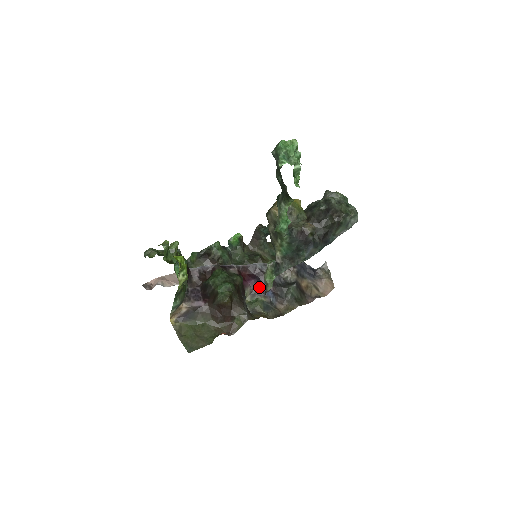
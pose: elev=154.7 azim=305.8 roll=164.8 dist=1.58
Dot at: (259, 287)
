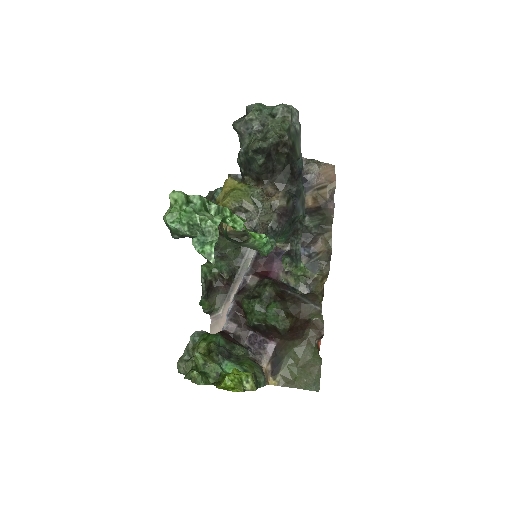
Dot at: occluded
